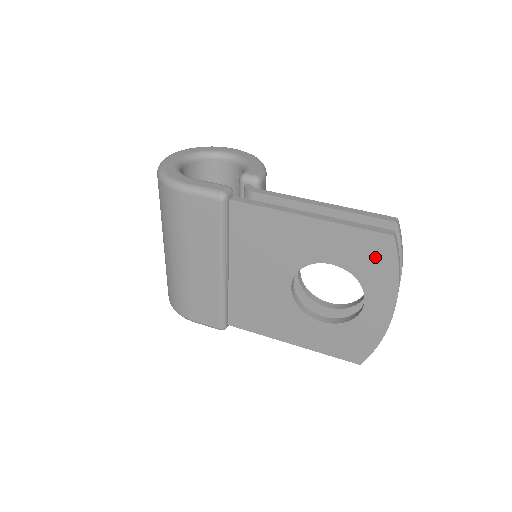
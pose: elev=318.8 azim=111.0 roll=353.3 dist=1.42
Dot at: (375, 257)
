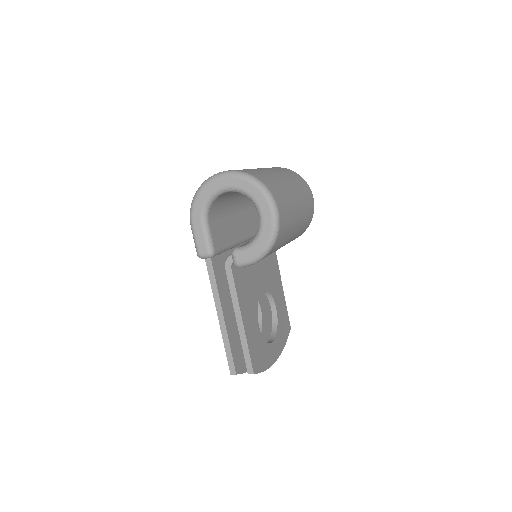
Dot at: occluded
